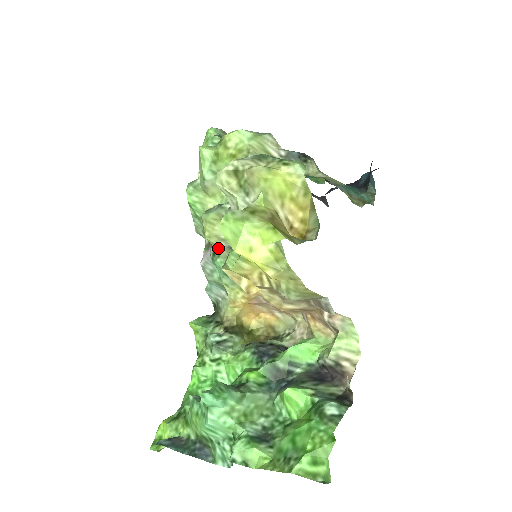
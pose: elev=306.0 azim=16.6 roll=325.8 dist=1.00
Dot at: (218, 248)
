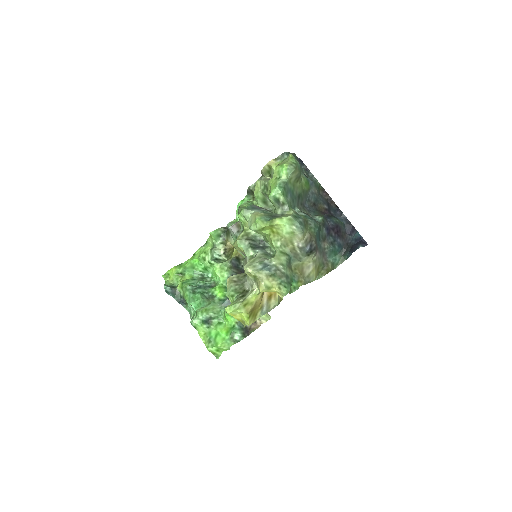
Dot at: occluded
